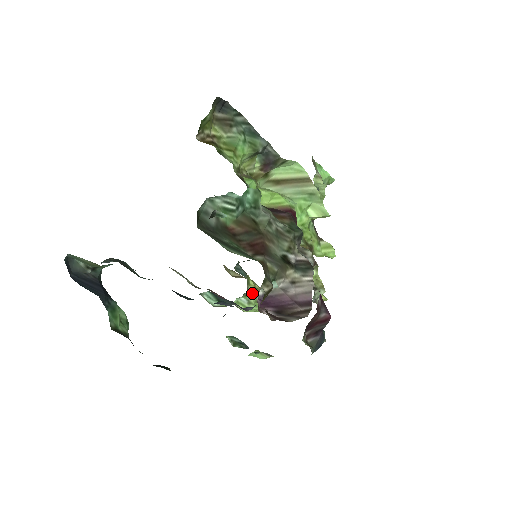
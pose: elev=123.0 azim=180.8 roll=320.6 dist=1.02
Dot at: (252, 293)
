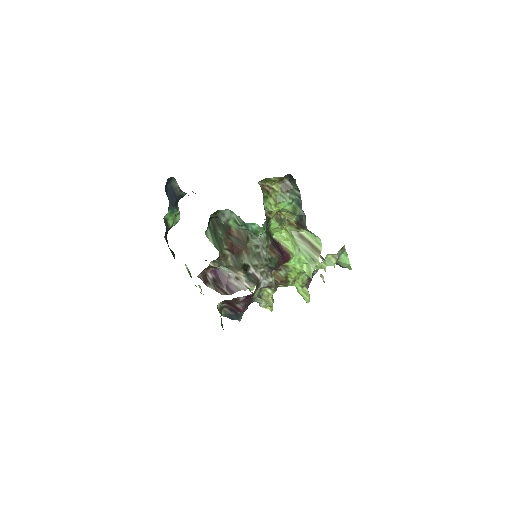
Dot at: occluded
